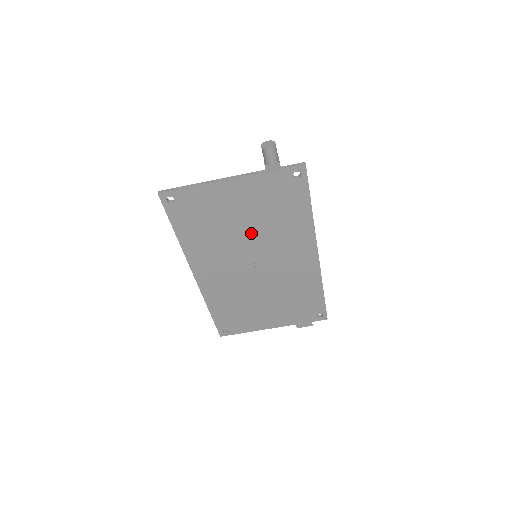
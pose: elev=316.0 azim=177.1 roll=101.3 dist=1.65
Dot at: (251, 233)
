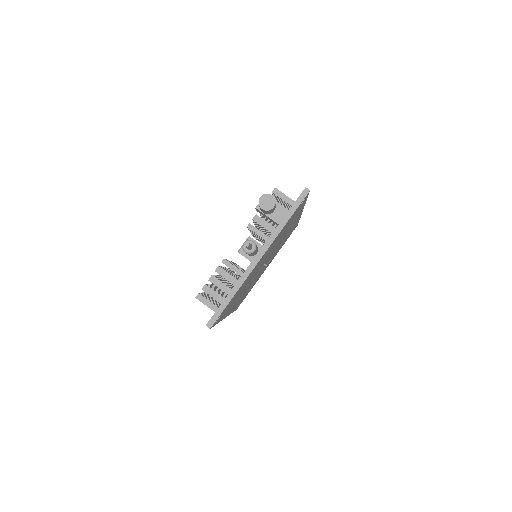
Dot at: (266, 258)
